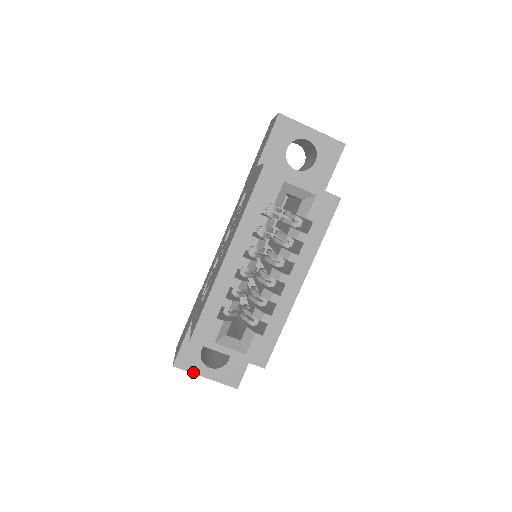
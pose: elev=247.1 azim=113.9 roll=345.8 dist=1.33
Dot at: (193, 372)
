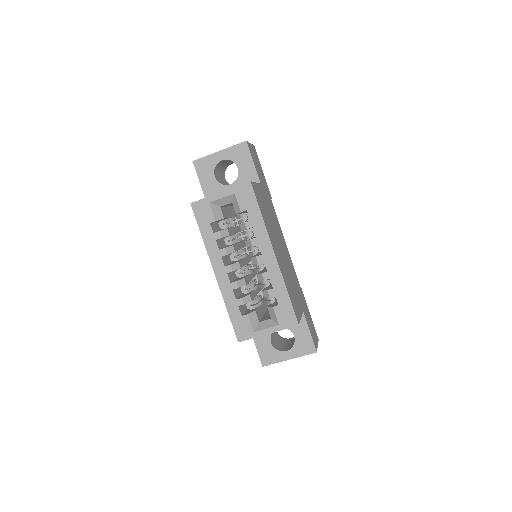
Dot at: (278, 361)
